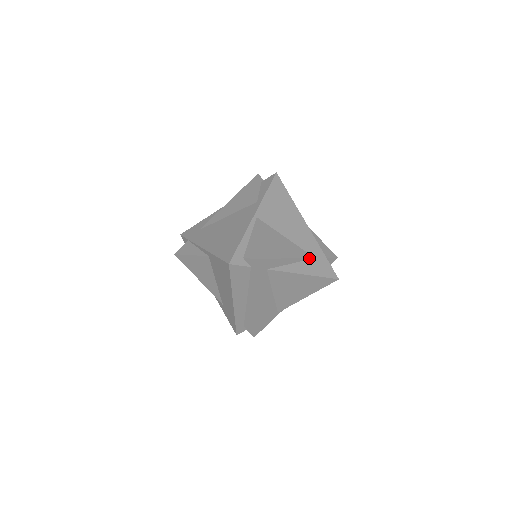
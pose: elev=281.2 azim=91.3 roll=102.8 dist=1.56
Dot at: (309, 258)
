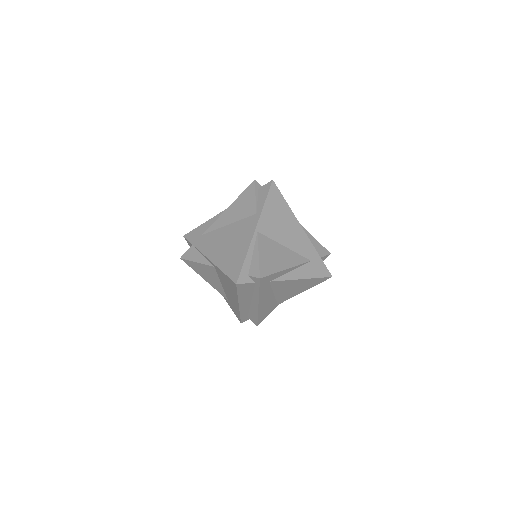
Dot at: (306, 262)
